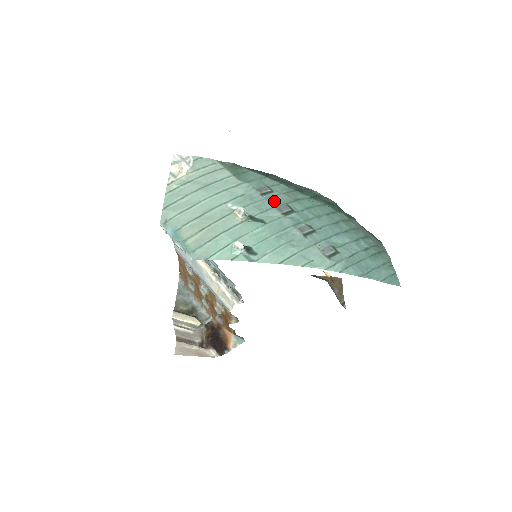
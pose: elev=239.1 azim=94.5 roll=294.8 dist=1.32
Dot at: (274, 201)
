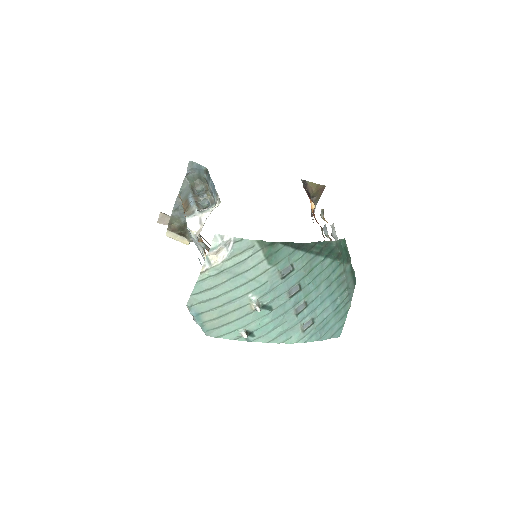
Dot at: (290, 283)
